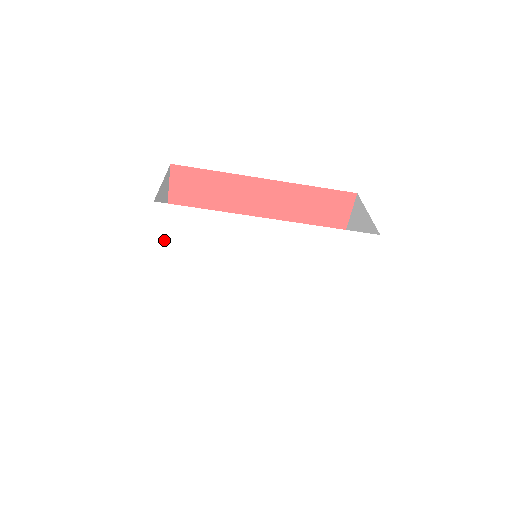
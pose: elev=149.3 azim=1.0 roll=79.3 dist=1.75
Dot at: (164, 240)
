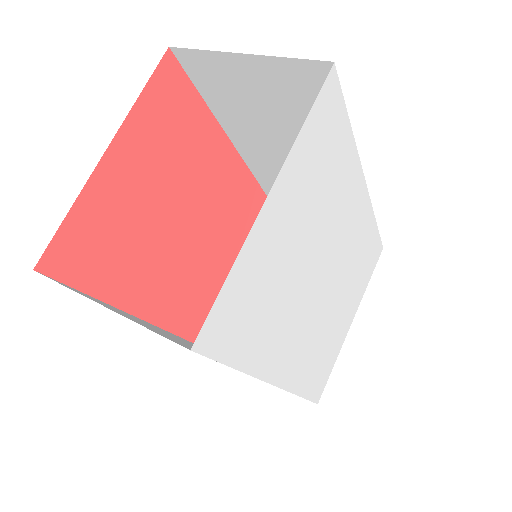
Dot at: (307, 146)
